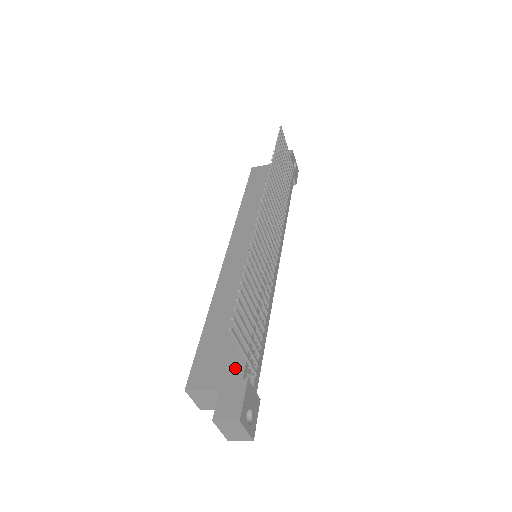
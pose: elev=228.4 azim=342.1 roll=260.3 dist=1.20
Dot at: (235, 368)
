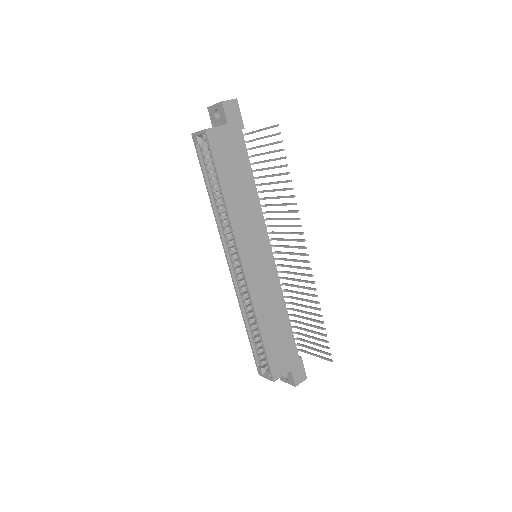
Dot at: (293, 355)
